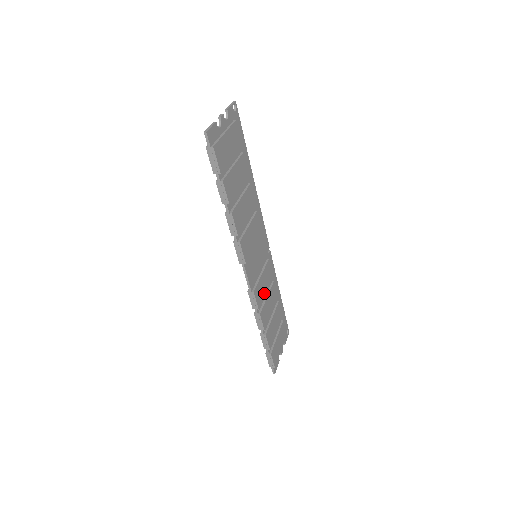
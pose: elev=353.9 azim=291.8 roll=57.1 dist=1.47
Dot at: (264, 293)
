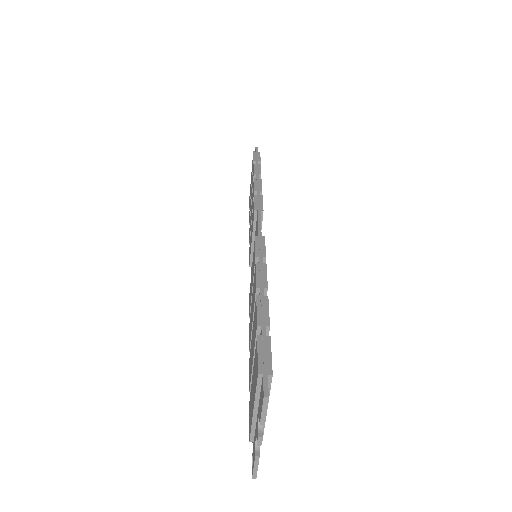
Dot at: occluded
